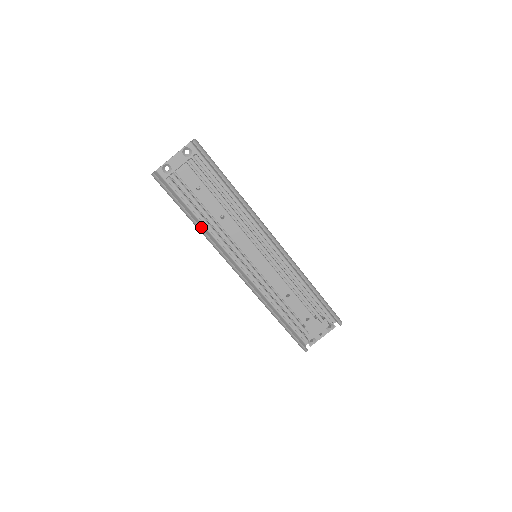
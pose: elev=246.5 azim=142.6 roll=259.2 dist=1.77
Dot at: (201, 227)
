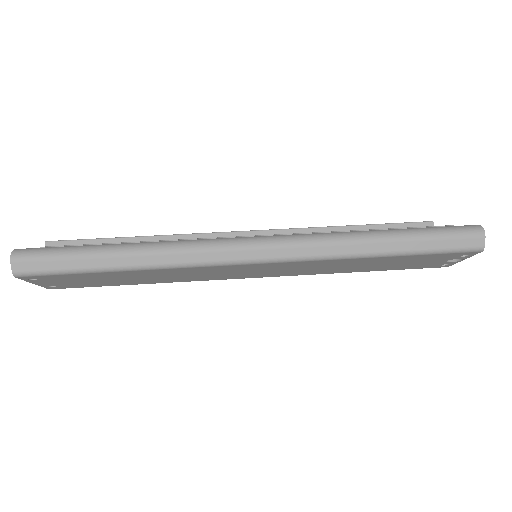
Dot at: (144, 244)
